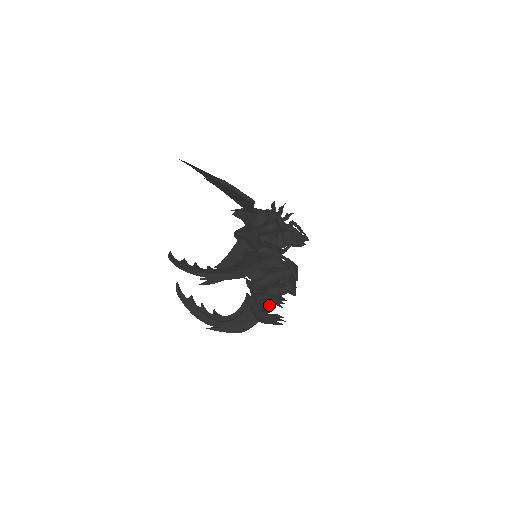
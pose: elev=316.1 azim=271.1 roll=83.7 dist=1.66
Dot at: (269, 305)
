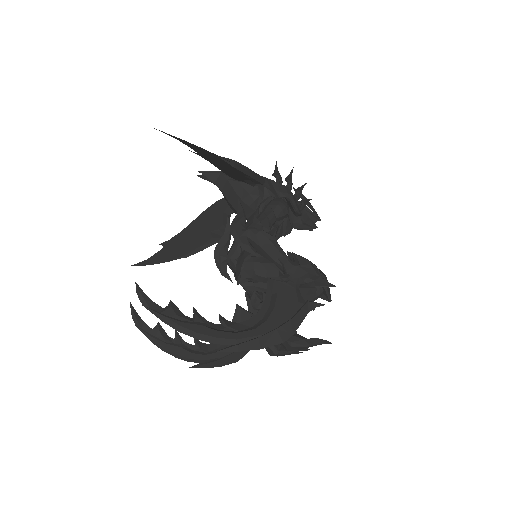
Dot at: occluded
